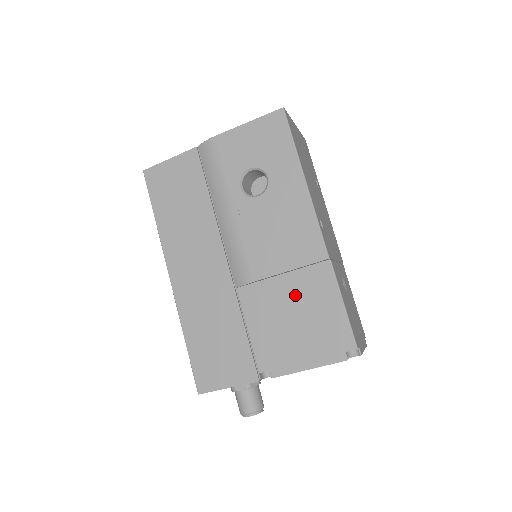
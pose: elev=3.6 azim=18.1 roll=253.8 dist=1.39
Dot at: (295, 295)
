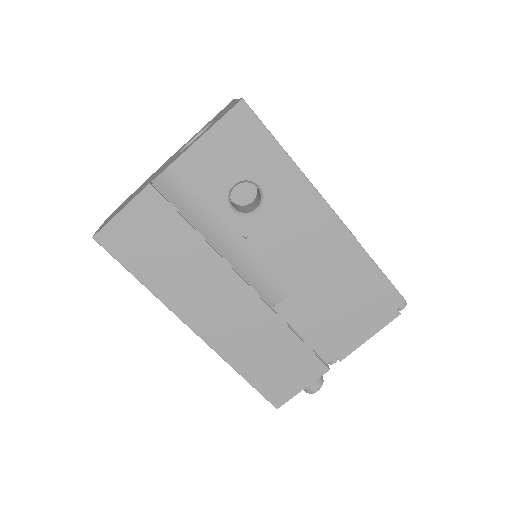
Dot at: (334, 285)
